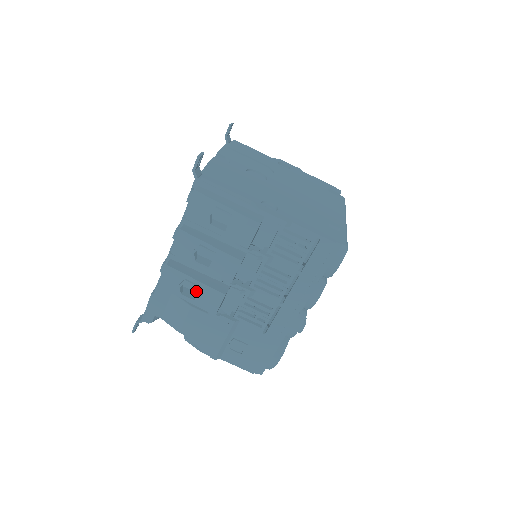
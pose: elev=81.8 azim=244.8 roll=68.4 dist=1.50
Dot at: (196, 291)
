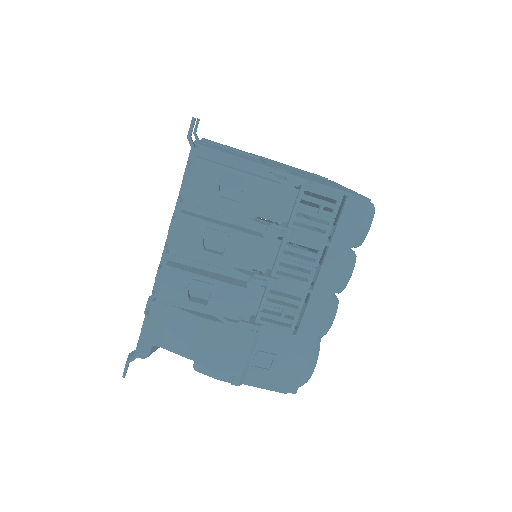
Dot at: (204, 298)
